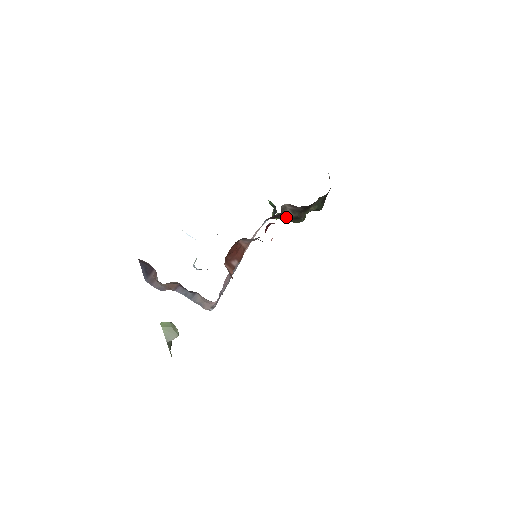
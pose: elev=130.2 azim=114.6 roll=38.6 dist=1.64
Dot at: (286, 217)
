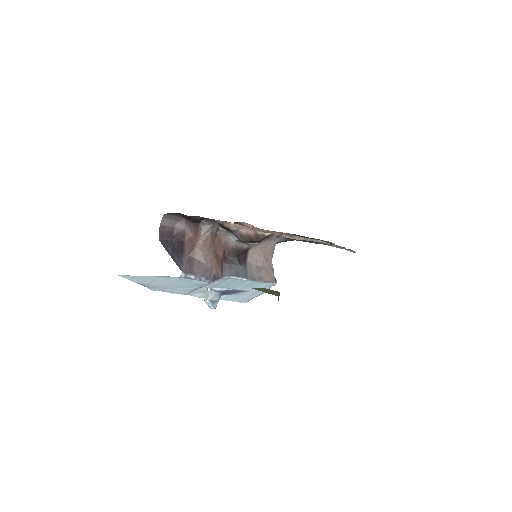
Dot at: occluded
